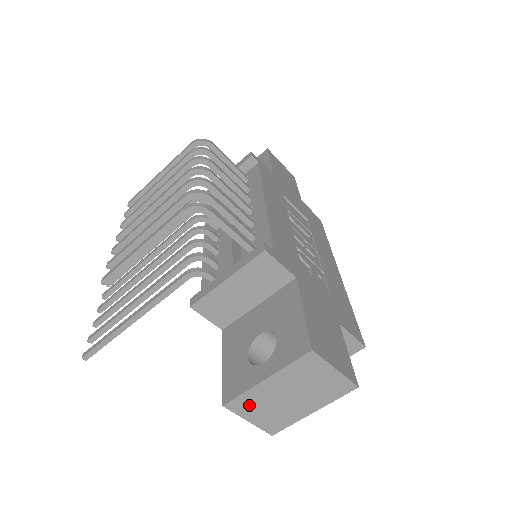
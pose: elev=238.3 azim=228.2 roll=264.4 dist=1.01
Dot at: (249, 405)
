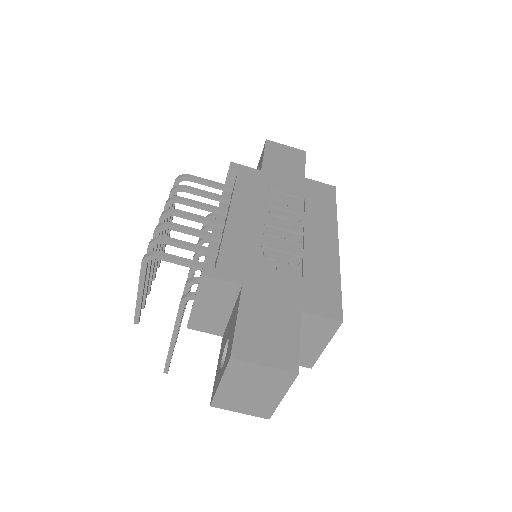
Dot at: (228, 402)
